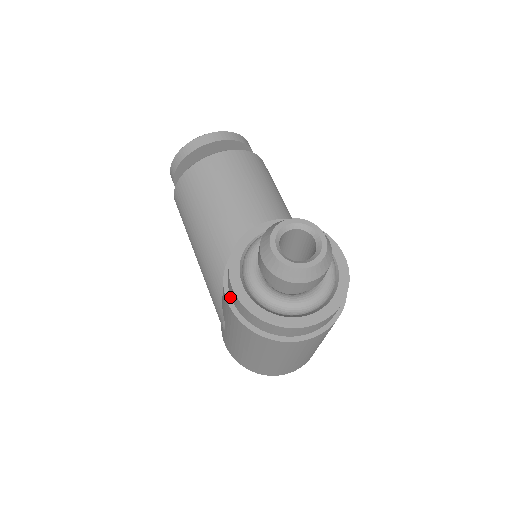
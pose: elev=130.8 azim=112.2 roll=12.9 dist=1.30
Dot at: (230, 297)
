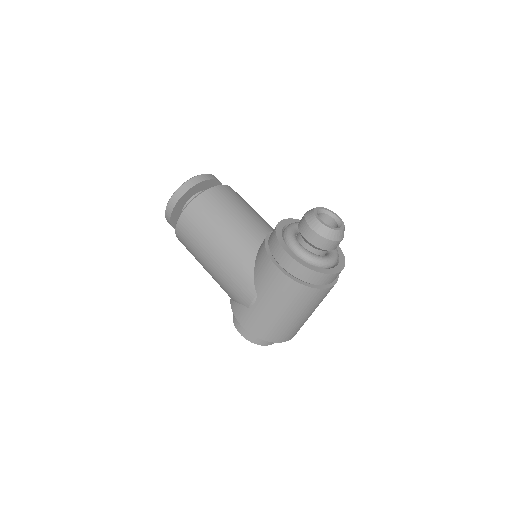
Dot at: (278, 265)
